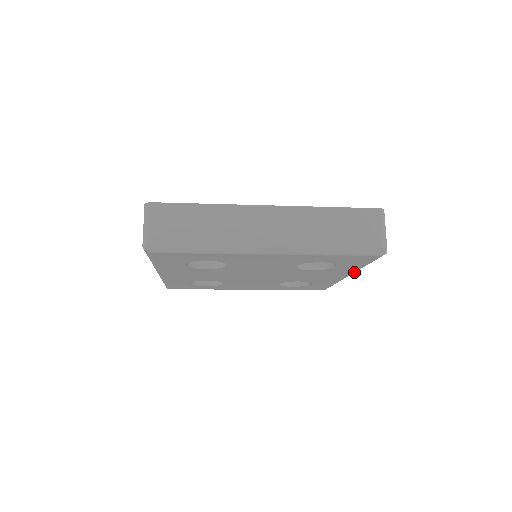
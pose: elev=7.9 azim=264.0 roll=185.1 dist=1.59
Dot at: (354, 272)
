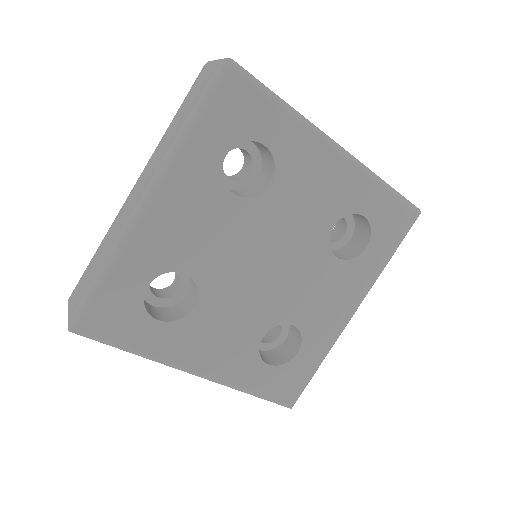
Dot at: (367, 292)
